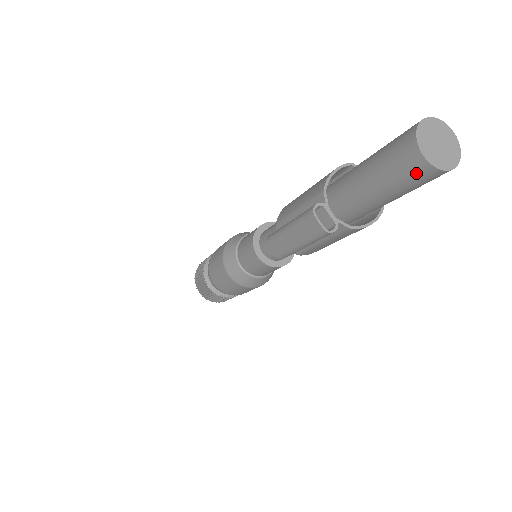
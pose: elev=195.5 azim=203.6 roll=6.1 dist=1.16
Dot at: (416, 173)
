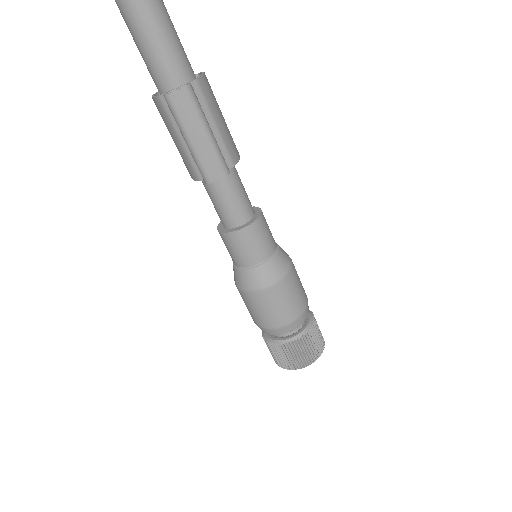
Dot at: out of frame
